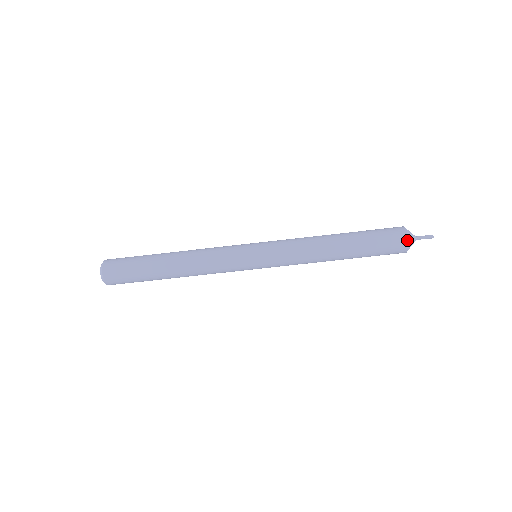
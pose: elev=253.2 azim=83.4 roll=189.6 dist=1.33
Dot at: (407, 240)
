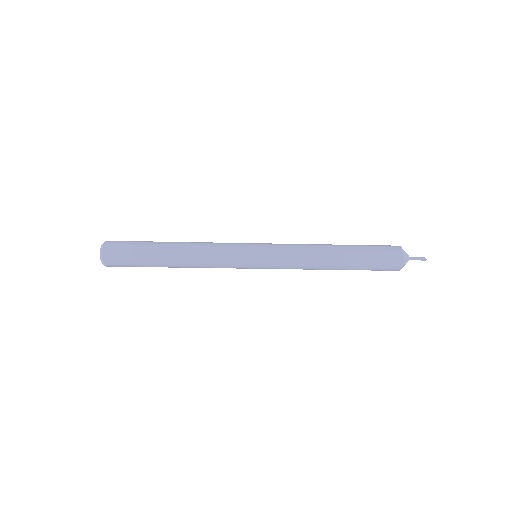
Dot at: (402, 257)
